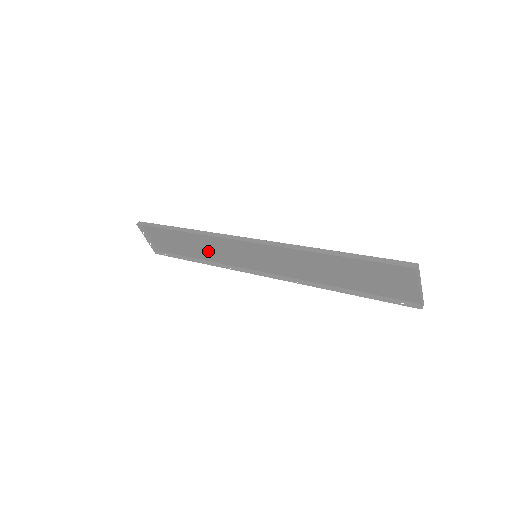
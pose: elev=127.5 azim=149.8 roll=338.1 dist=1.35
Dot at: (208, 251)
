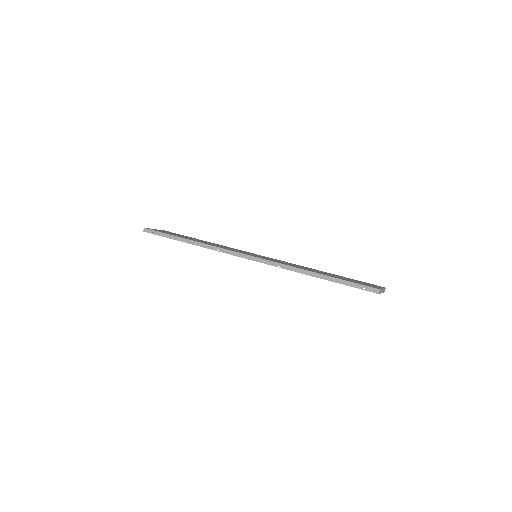
Dot at: occluded
